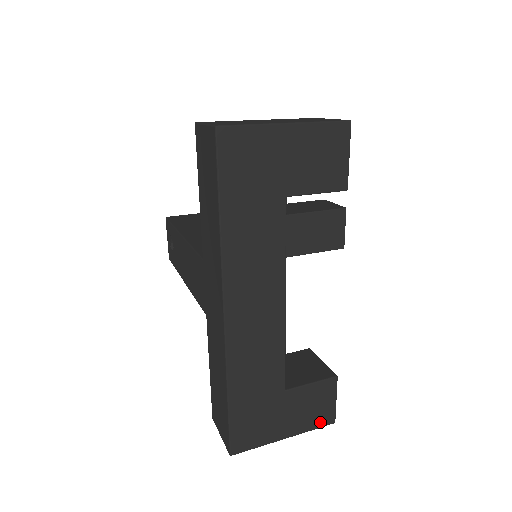
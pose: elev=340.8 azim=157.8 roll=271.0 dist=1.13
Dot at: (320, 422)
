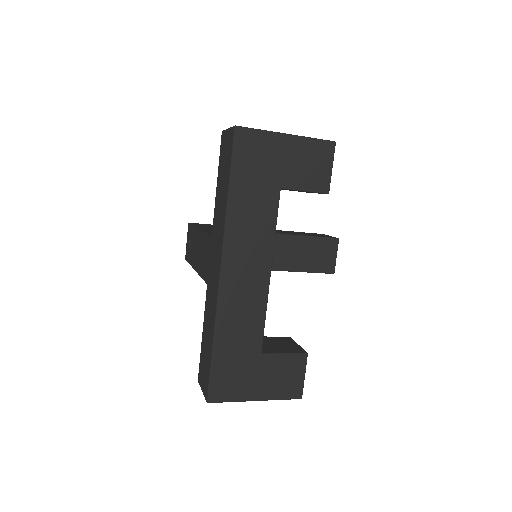
Dot at: (288, 394)
